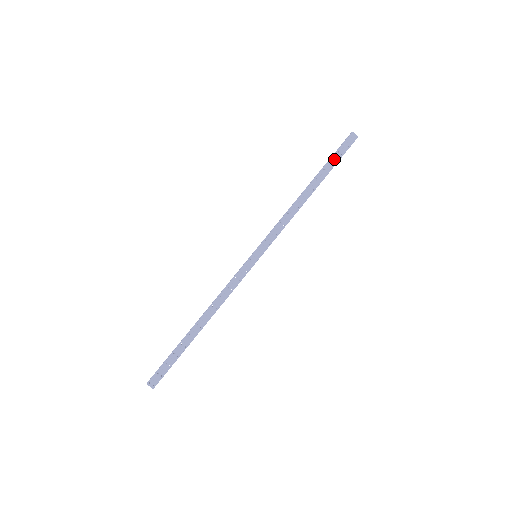
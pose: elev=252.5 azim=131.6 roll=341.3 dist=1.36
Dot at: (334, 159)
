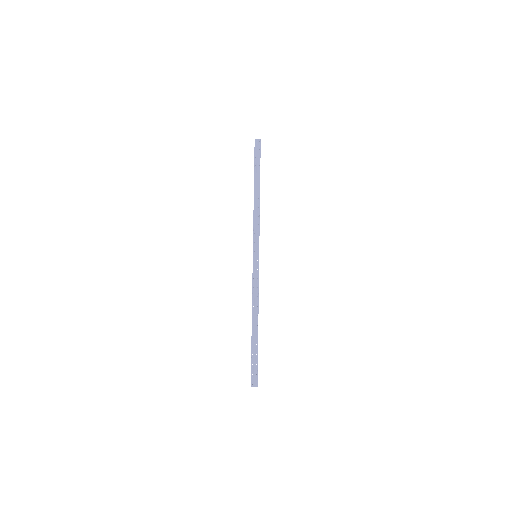
Dot at: (257, 163)
